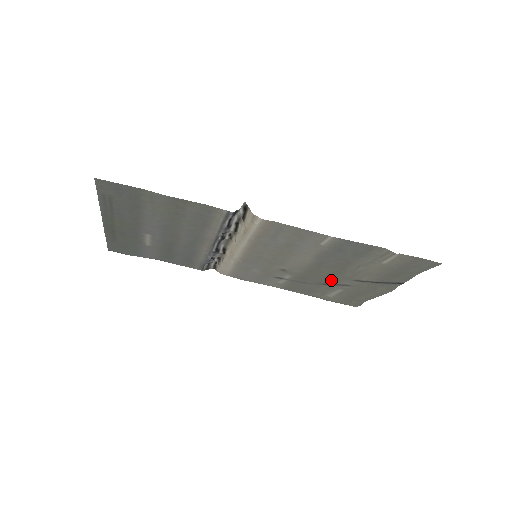
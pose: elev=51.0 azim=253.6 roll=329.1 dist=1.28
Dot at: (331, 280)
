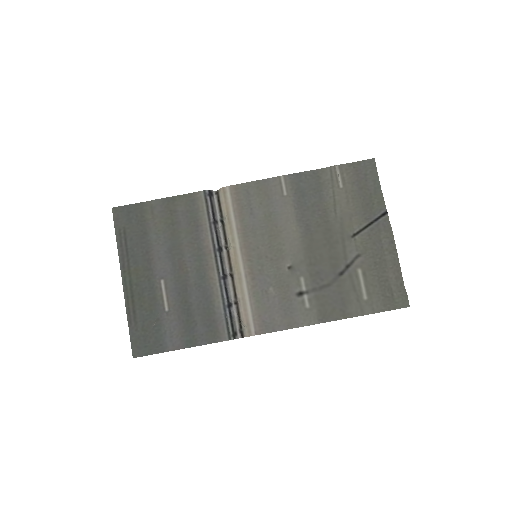
Dot at: (337, 254)
